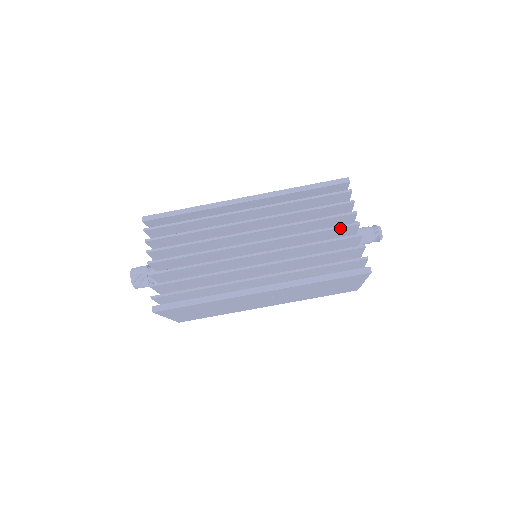
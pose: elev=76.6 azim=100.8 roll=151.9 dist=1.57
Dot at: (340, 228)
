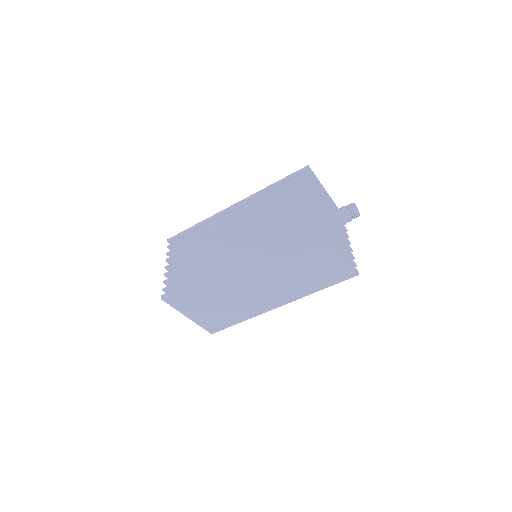
Dot at: (299, 202)
